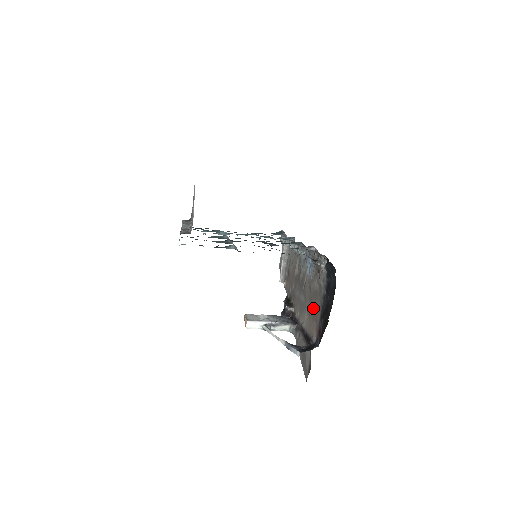
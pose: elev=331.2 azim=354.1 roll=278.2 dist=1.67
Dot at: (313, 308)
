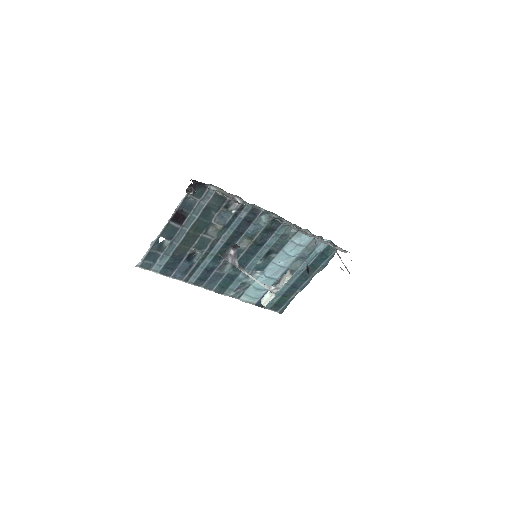
Dot at: occluded
